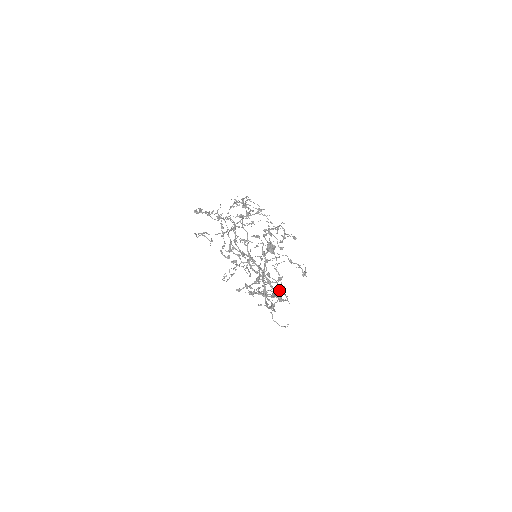
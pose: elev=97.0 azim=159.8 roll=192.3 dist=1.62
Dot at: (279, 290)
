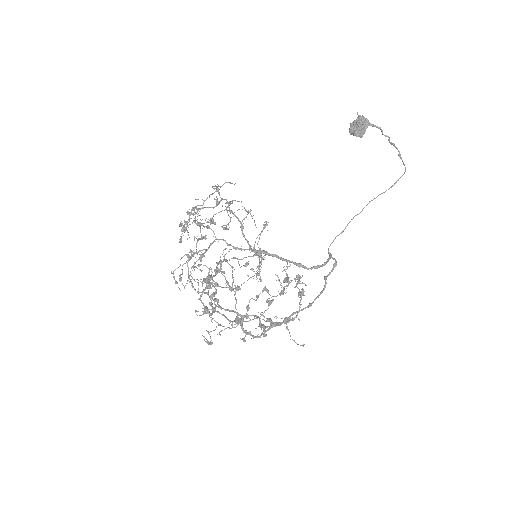
Dot at: (263, 328)
